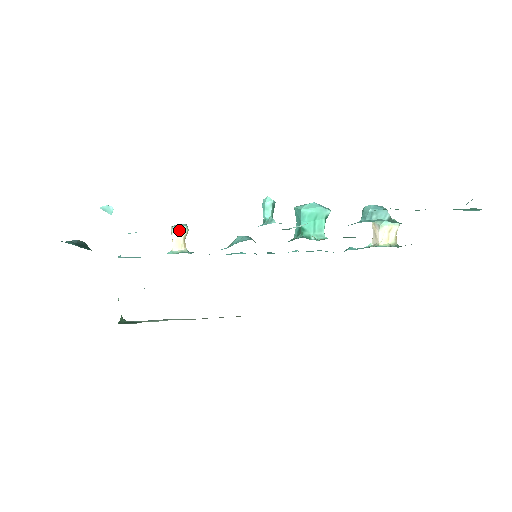
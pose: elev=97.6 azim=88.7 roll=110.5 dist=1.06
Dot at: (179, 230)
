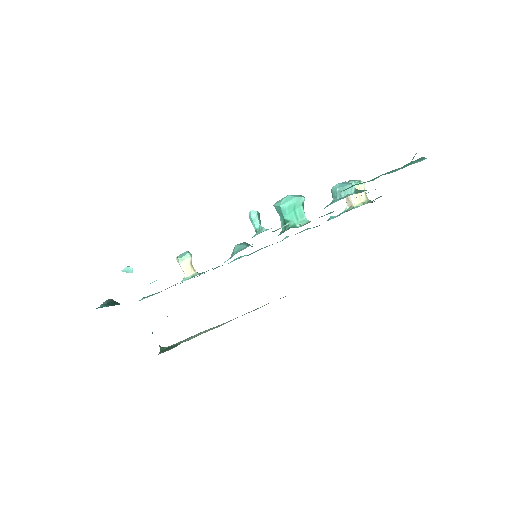
Dot at: (184, 259)
